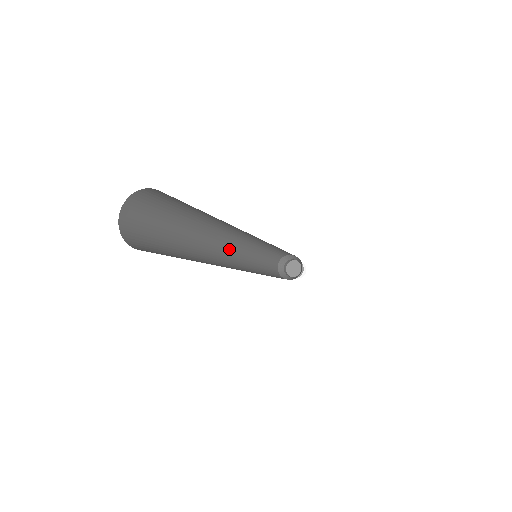
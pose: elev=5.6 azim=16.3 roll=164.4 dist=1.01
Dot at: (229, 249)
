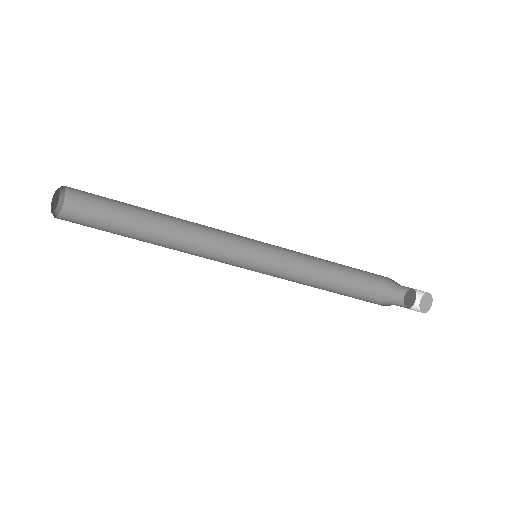
Dot at: occluded
